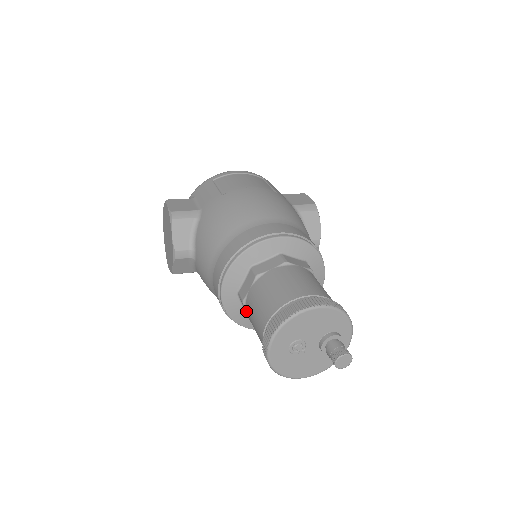
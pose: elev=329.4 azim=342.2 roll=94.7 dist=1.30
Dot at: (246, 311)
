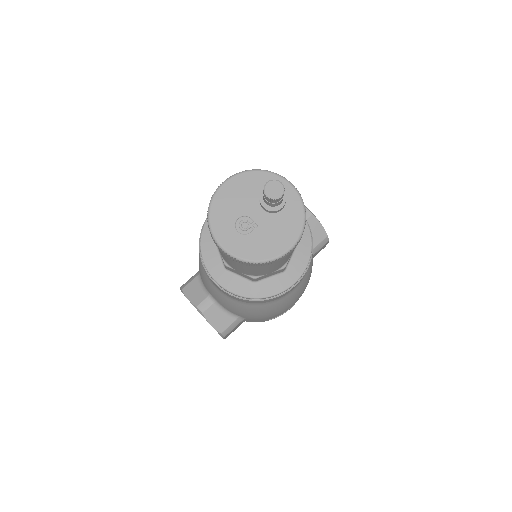
Dot at: (235, 270)
